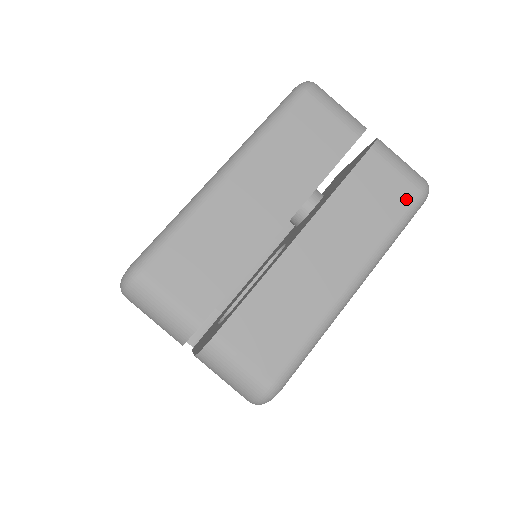
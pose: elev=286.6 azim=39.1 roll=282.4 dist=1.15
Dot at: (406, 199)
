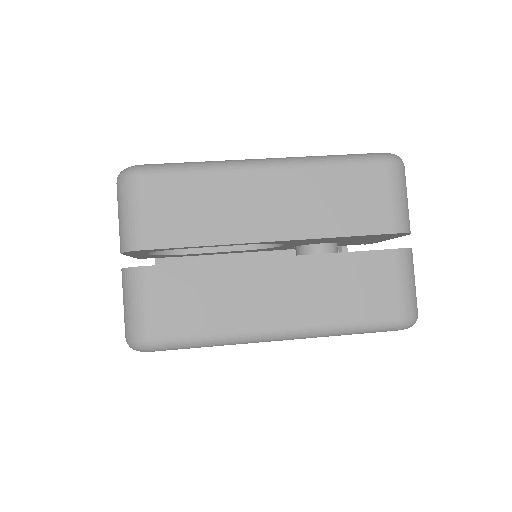
Dot at: (384, 312)
